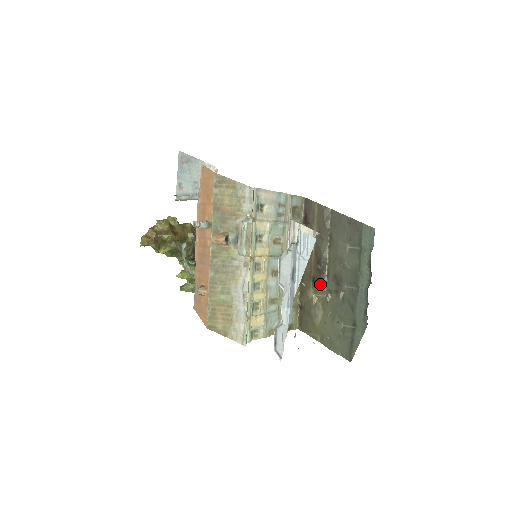
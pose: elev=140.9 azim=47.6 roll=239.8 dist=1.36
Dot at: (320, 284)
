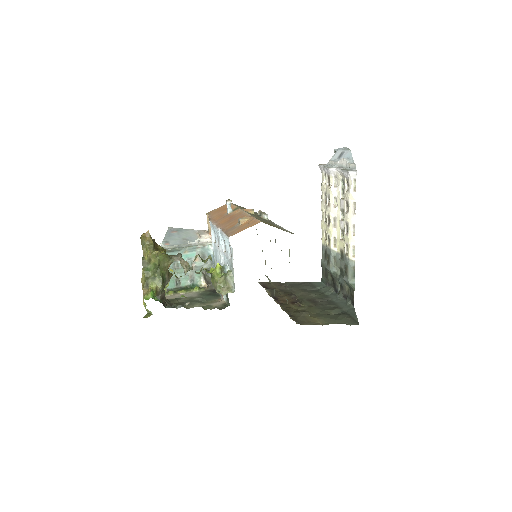
Dot at: (299, 303)
